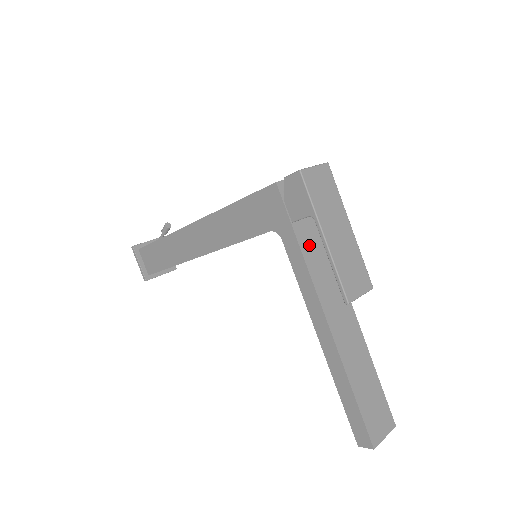
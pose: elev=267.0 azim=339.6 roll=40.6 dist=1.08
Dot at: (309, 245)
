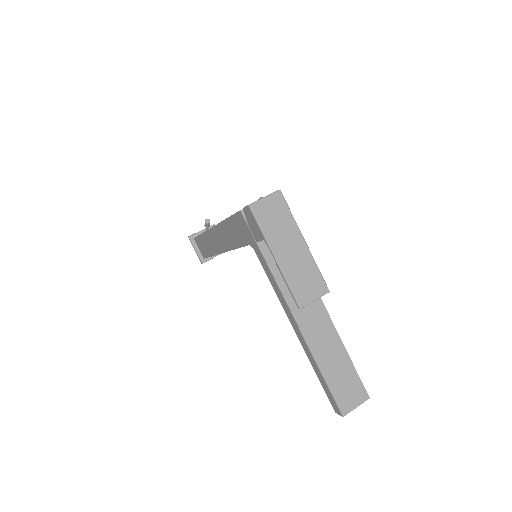
Dot at: occluded
